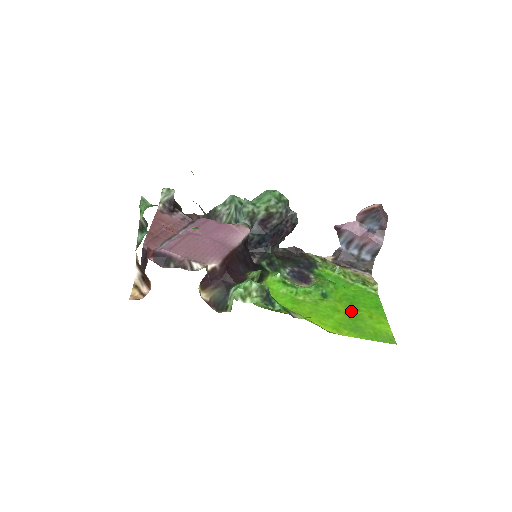
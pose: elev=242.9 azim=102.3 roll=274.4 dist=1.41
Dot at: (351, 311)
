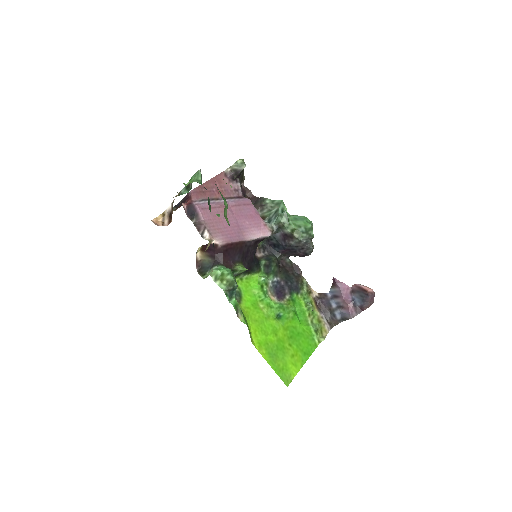
Dot at: (284, 341)
